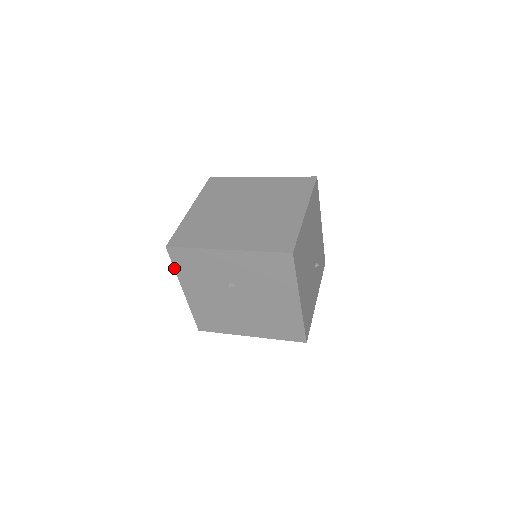
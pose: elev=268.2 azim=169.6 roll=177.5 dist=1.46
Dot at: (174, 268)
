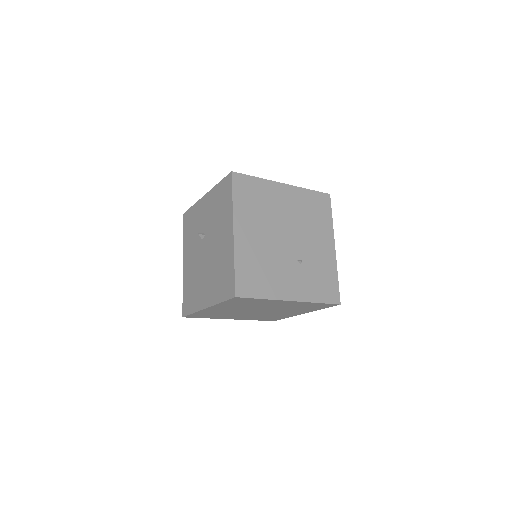
Dot at: (183, 236)
